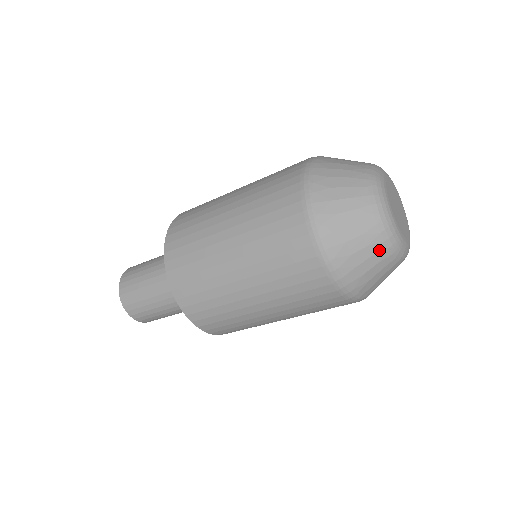
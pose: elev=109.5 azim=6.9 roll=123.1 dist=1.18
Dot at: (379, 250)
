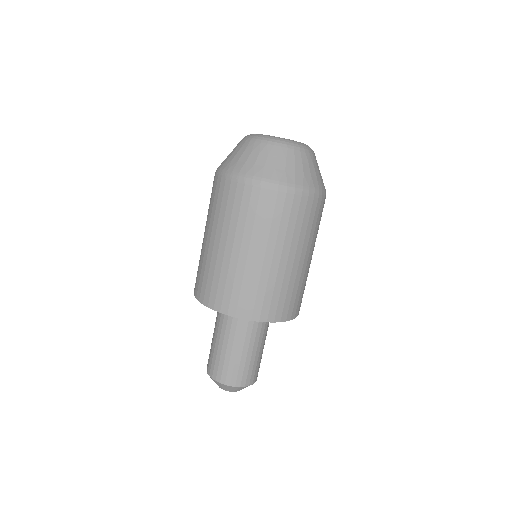
Dot at: (269, 150)
